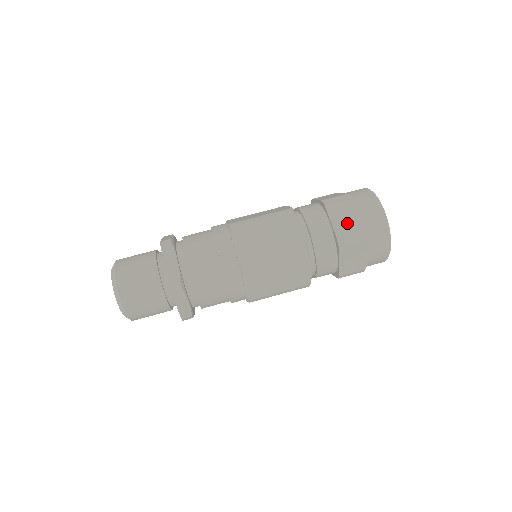
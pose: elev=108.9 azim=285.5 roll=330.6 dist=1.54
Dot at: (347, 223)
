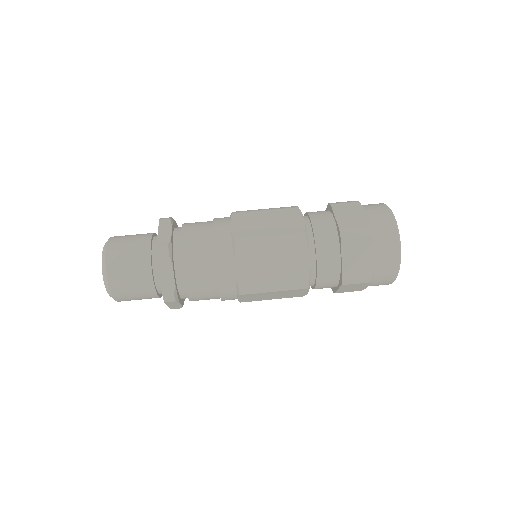
Dot at: (352, 218)
